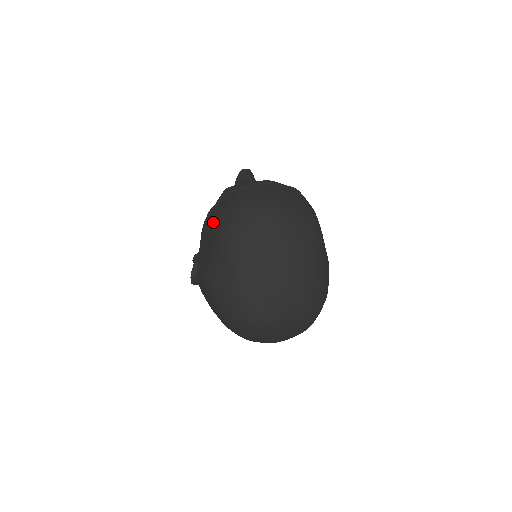
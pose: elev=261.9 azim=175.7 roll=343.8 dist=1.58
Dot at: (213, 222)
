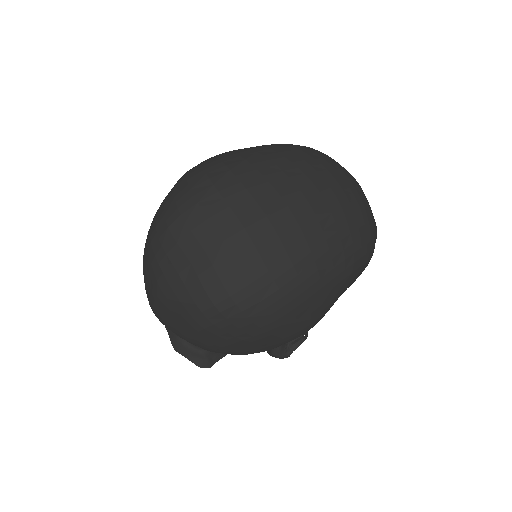
Dot at: occluded
